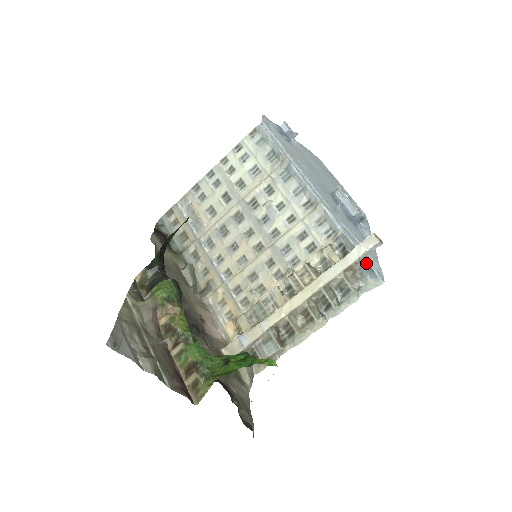
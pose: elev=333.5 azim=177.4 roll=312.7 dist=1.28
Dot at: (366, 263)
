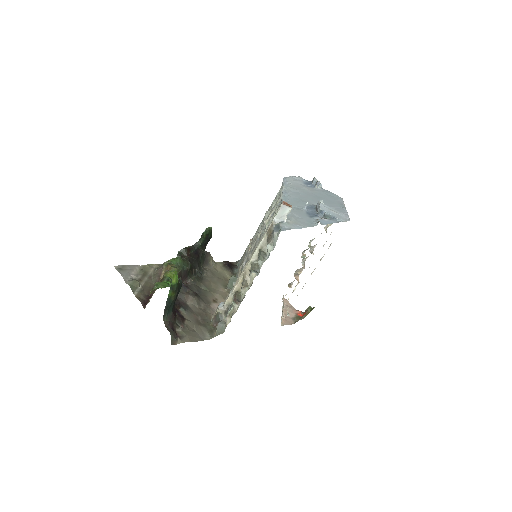
Dot at: (279, 224)
